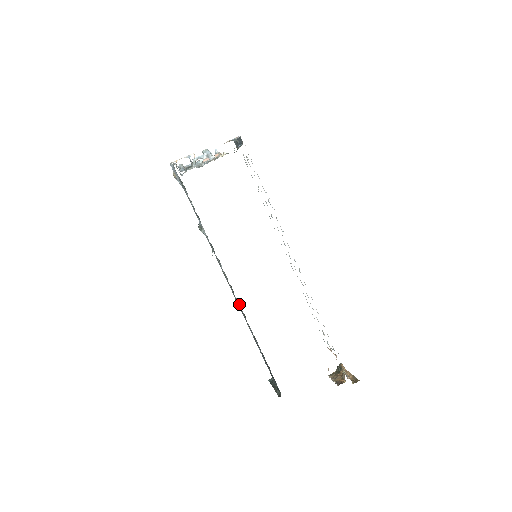
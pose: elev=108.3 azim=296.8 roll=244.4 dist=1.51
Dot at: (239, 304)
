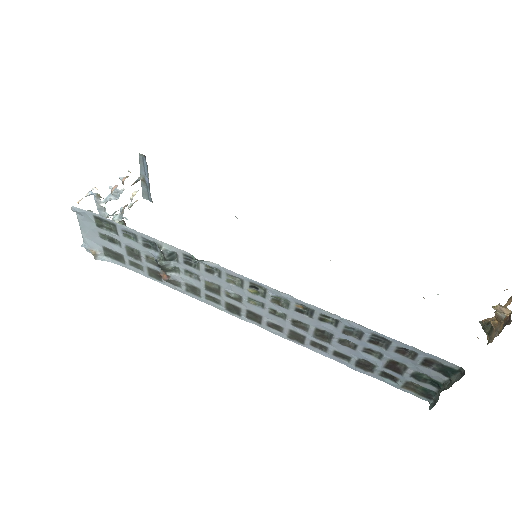
Dot at: (284, 303)
